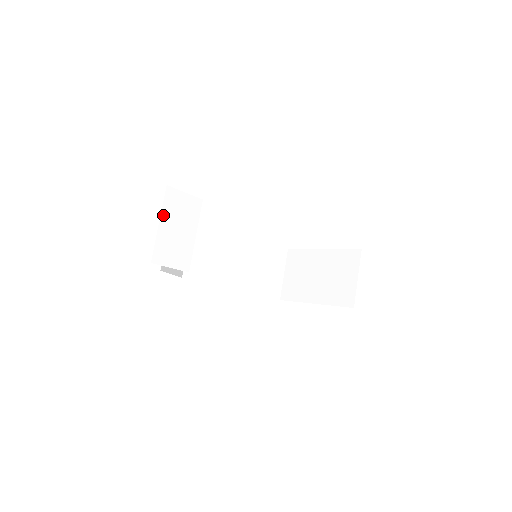
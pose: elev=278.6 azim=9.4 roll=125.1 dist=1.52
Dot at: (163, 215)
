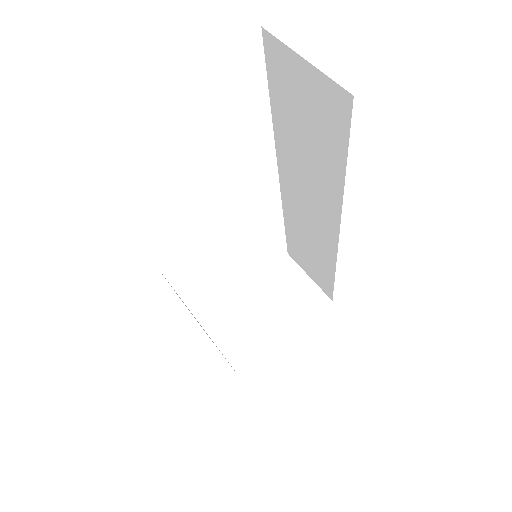
Dot at: occluded
